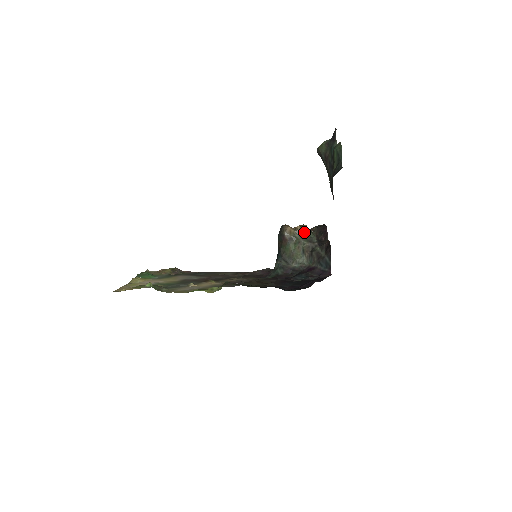
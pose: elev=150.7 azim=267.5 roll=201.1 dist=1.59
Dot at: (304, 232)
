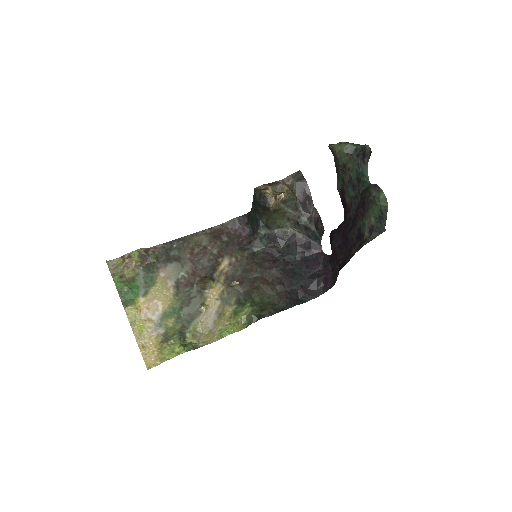
Dot at: (289, 200)
